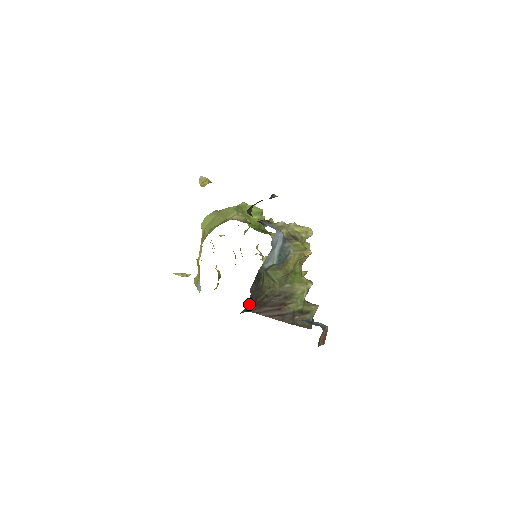
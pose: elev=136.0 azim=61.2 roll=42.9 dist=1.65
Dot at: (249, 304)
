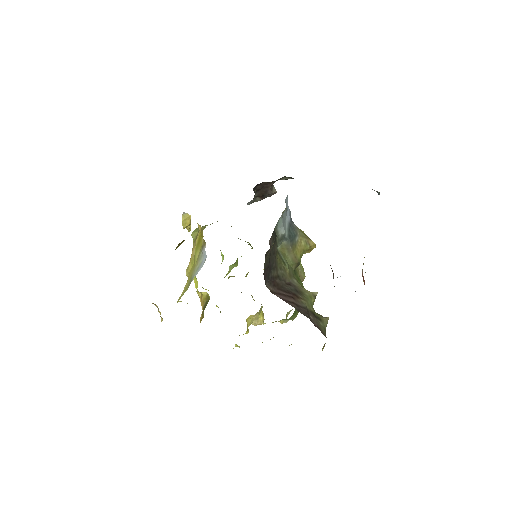
Dot at: (268, 261)
